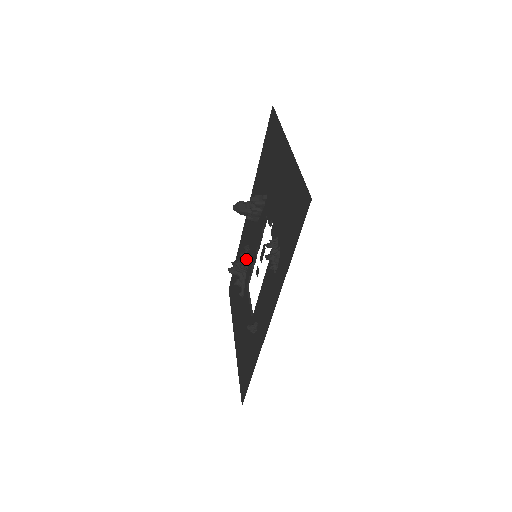
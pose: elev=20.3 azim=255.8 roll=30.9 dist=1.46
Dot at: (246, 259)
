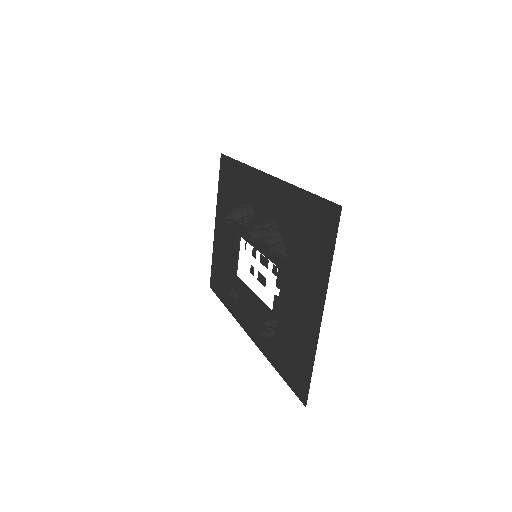
Dot at: (247, 222)
